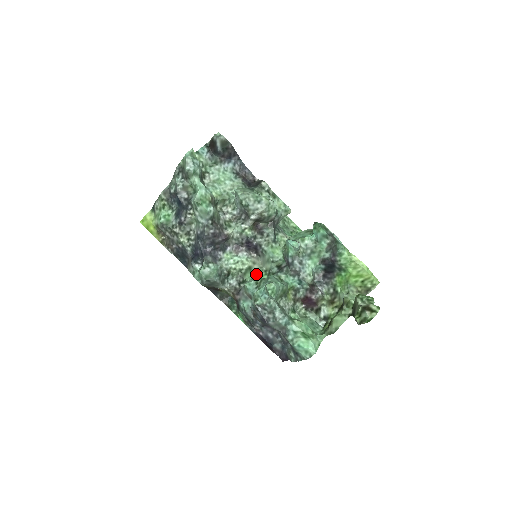
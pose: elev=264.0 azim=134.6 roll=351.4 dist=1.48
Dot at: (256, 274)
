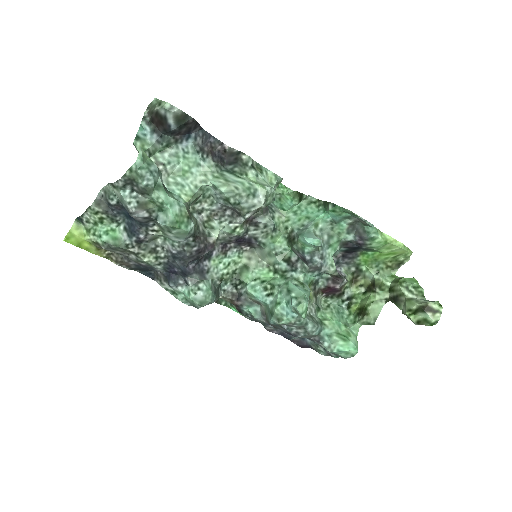
Dot at: (256, 272)
